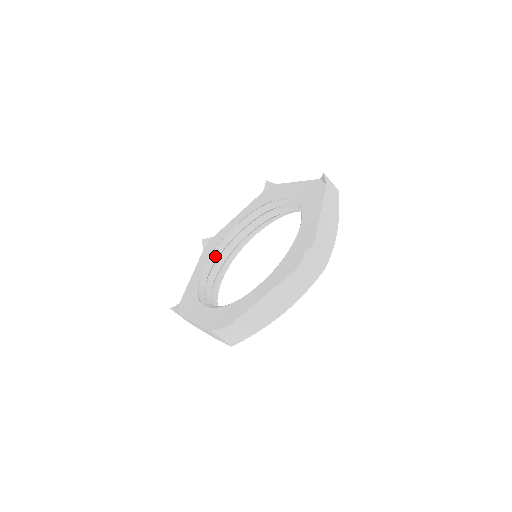
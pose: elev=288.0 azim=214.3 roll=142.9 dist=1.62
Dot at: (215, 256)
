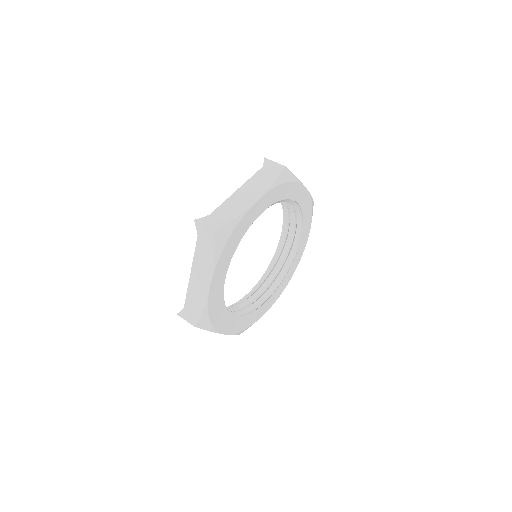
Dot at: occluded
